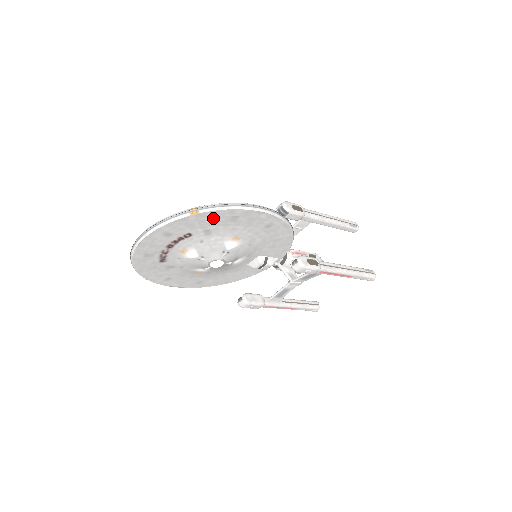
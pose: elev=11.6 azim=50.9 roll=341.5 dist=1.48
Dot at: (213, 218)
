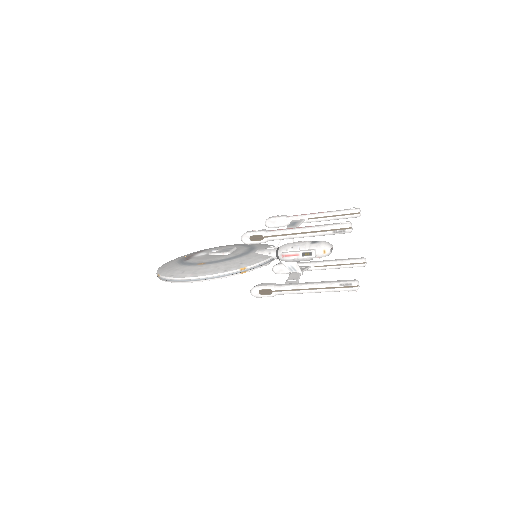
Dot at: occluded
